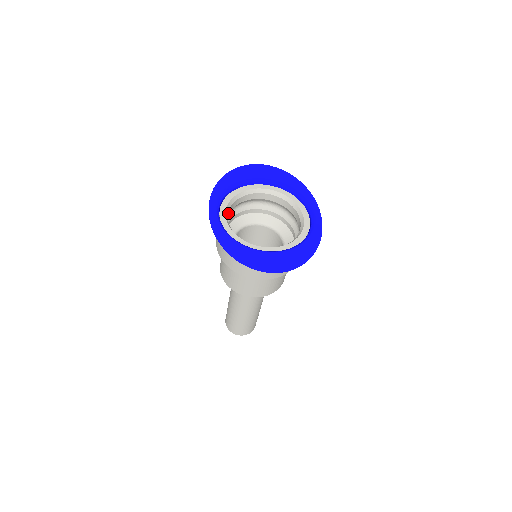
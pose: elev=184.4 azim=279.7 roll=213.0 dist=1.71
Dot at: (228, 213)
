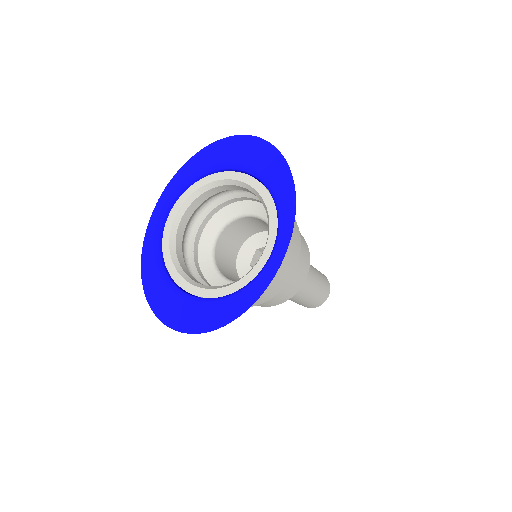
Dot at: (191, 209)
